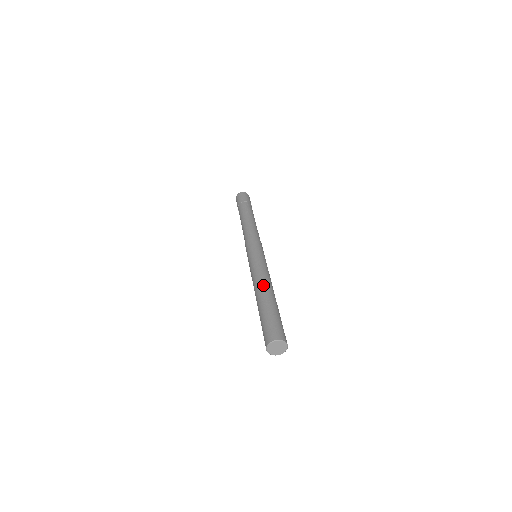
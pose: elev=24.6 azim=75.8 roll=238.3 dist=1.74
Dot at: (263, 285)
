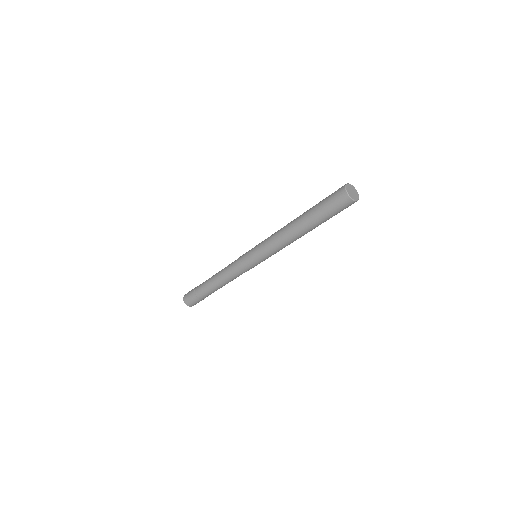
Dot at: occluded
